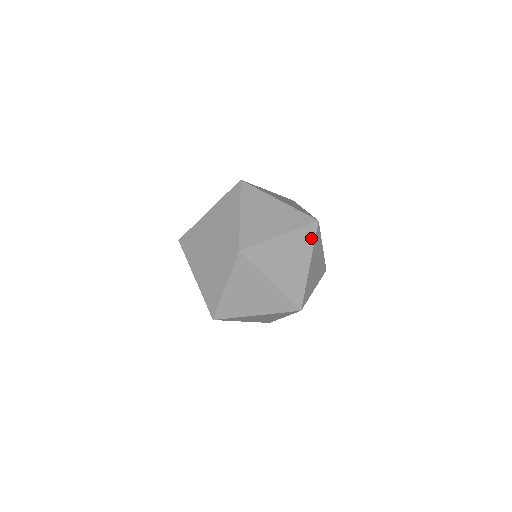
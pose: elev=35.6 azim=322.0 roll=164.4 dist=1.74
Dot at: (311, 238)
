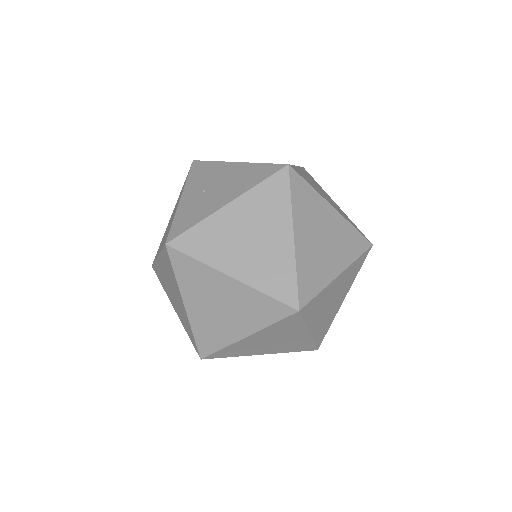
Dot at: occluded
